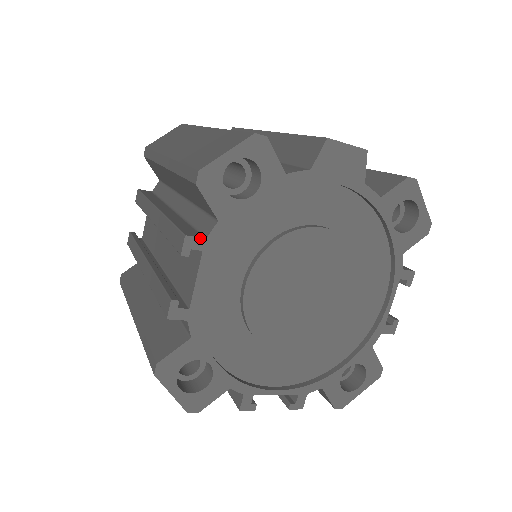
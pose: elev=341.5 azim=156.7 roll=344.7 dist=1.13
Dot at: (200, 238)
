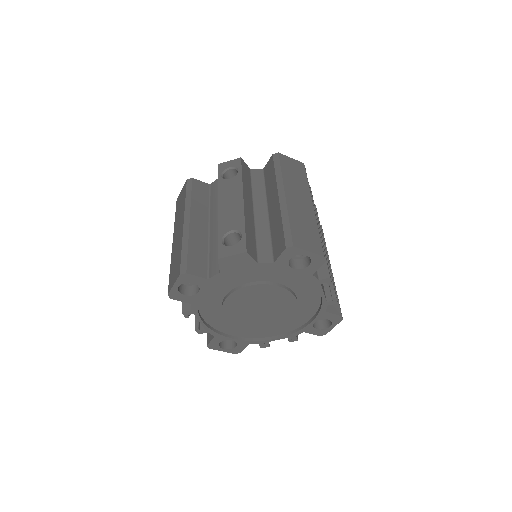
Dot at: (189, 311)
